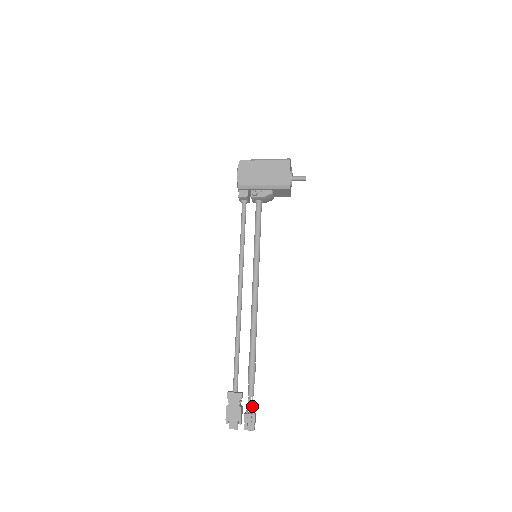
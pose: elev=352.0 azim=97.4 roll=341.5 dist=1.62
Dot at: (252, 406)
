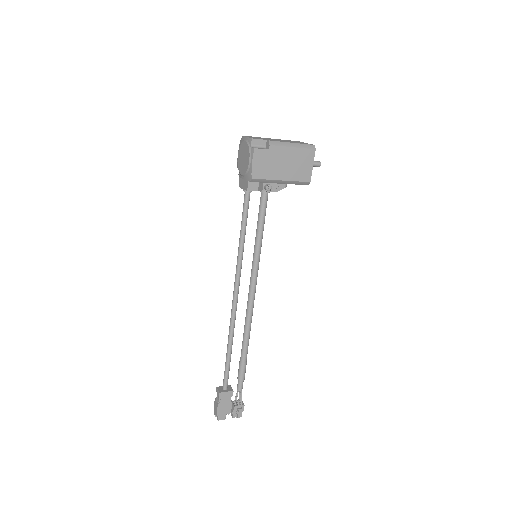
Dot at: (241, 398)
